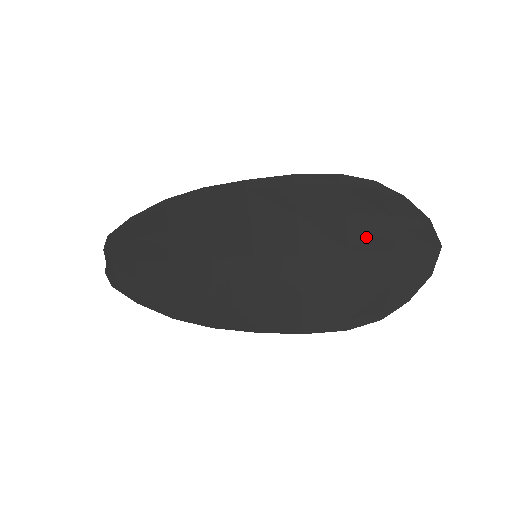
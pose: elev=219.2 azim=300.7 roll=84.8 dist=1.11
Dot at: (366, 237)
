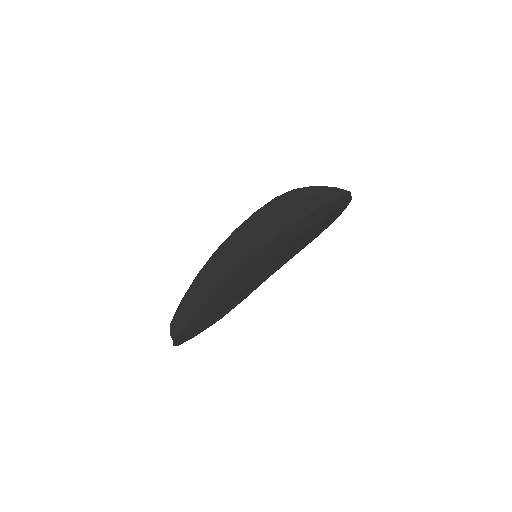
Dot at: (307, 209)
